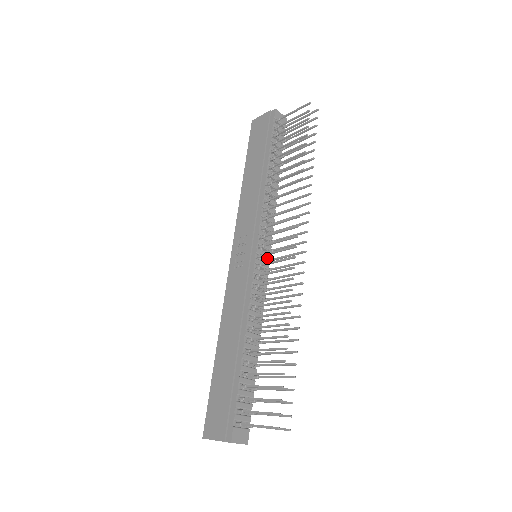
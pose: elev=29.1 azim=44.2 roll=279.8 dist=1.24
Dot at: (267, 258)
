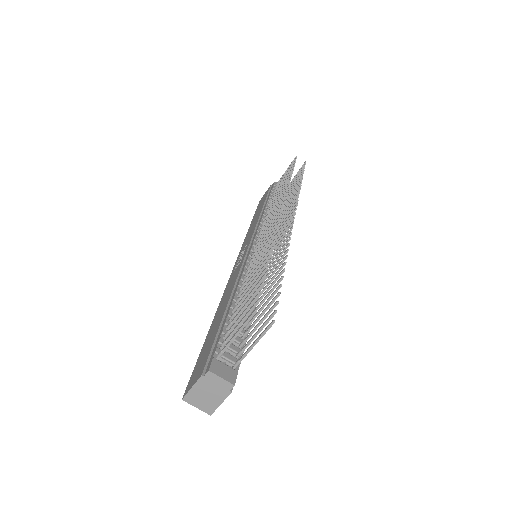
Dot at: occluded
